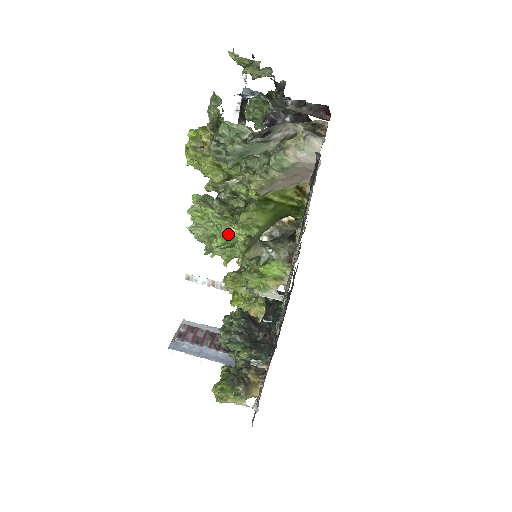
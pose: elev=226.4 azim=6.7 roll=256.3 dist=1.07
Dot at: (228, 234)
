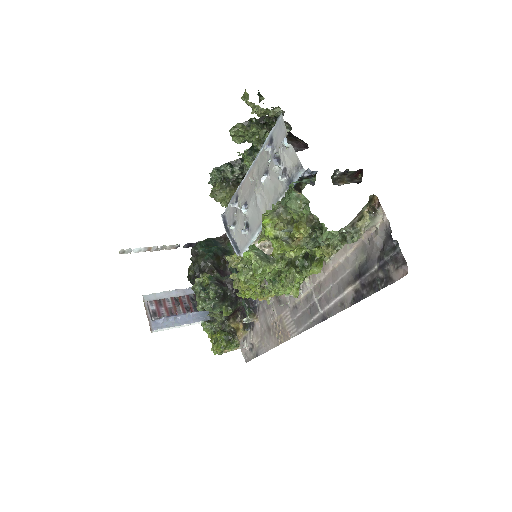
Dot at: occluded
